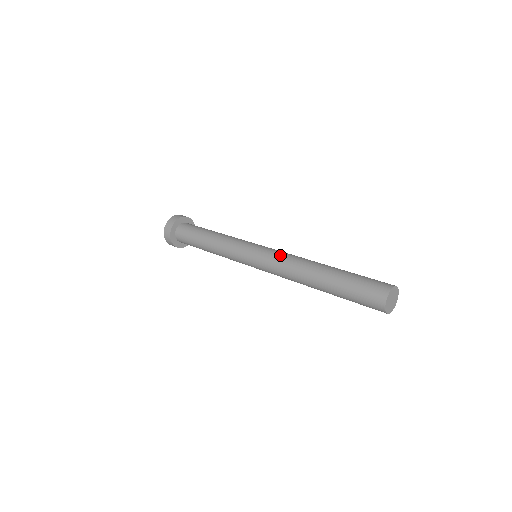
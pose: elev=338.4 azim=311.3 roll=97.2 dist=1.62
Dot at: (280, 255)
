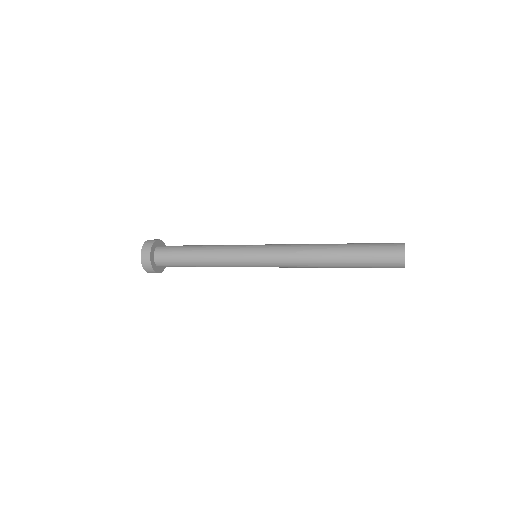
Dot at: (286, 246)
